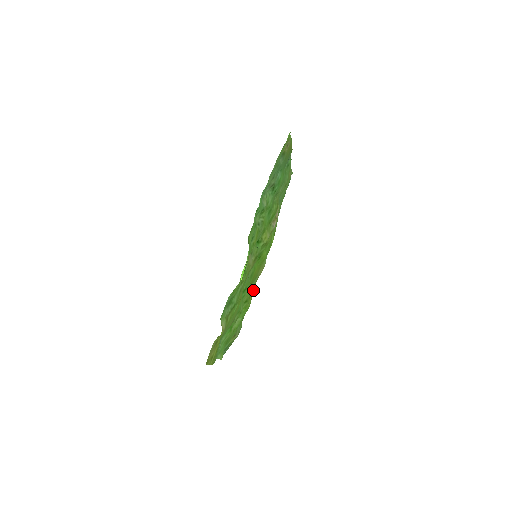
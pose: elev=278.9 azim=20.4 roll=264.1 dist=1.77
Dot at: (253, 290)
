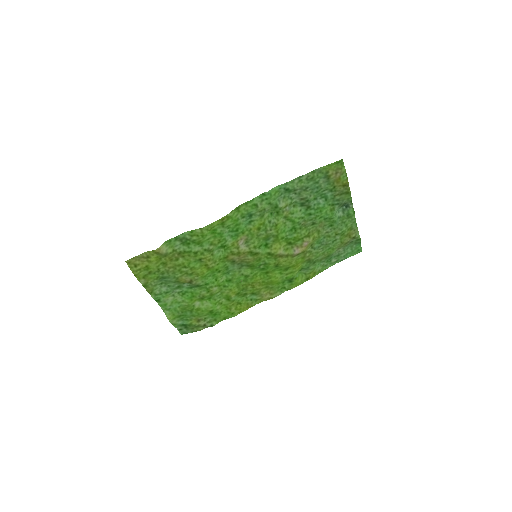
Dot at: (248, 304)
